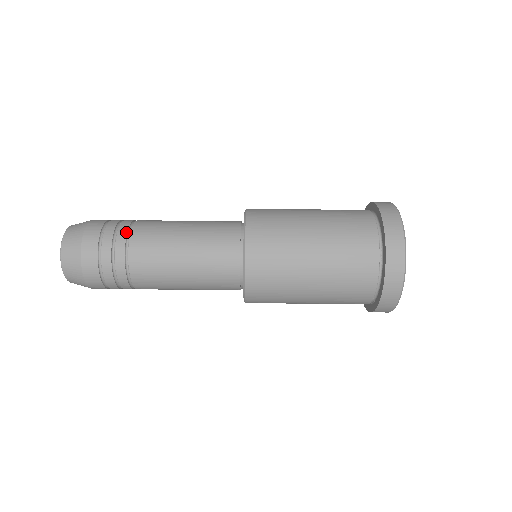
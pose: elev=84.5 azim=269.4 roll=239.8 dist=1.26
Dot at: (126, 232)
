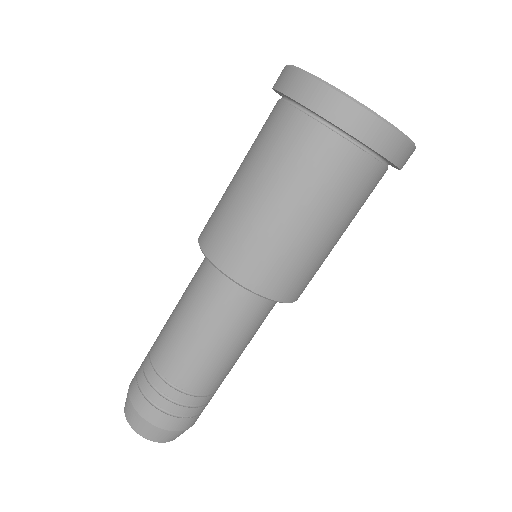
Dot at: (163, 382)
